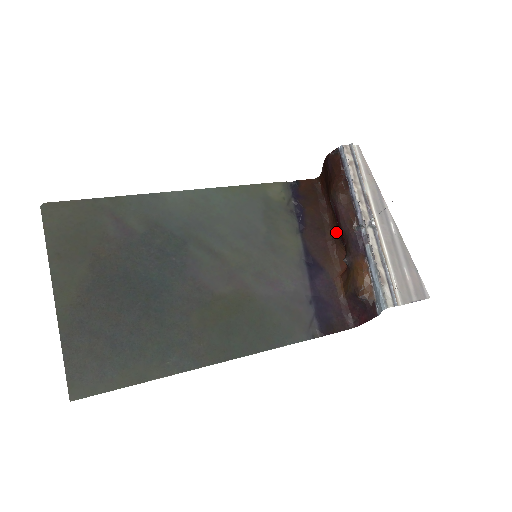
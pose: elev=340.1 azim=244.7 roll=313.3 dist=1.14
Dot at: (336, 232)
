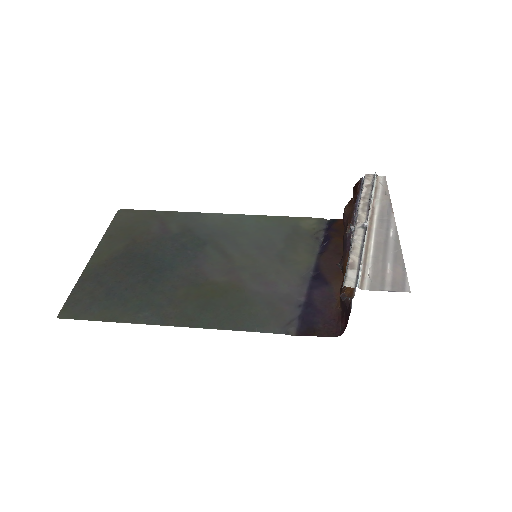
Dot at: occluded
